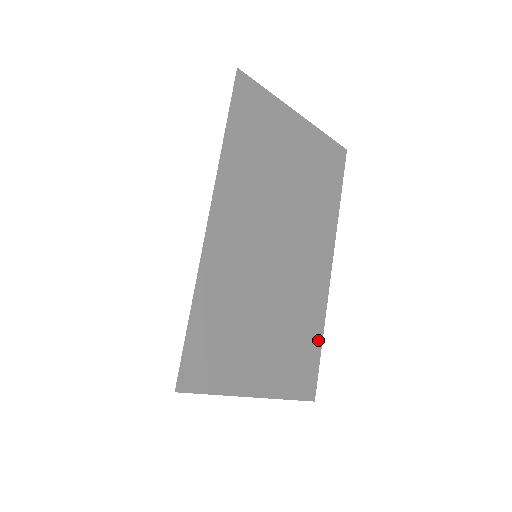
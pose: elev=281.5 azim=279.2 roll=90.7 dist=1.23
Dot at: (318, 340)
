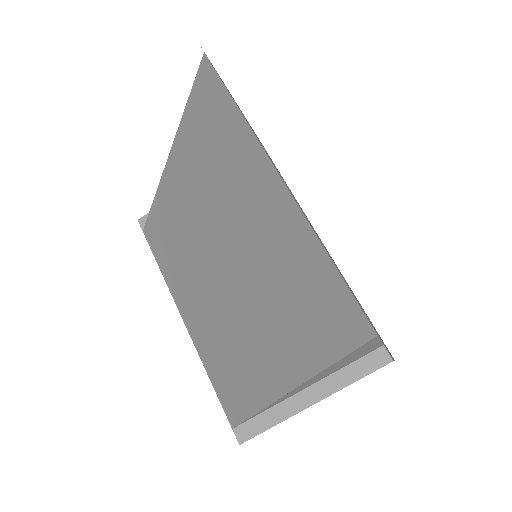
Dot at: occluded
